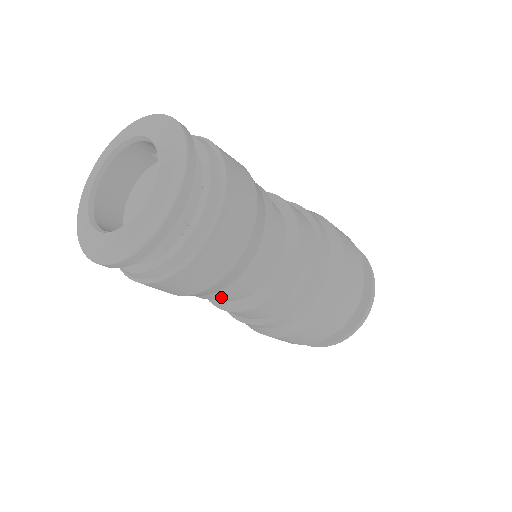
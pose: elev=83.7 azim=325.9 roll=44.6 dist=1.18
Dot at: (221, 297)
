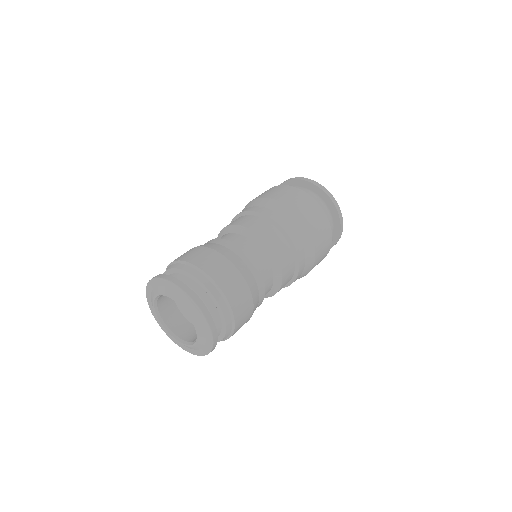
Dot at: occluded
